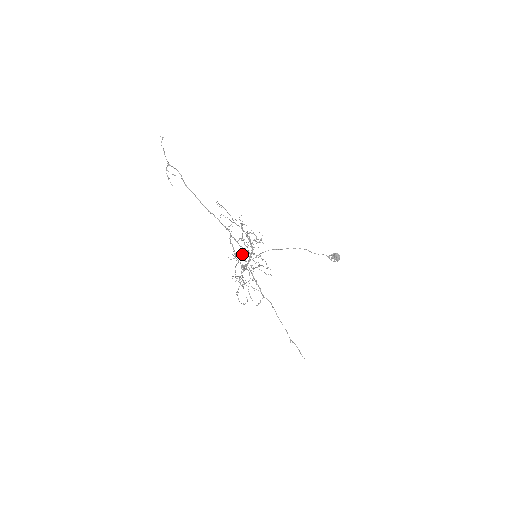
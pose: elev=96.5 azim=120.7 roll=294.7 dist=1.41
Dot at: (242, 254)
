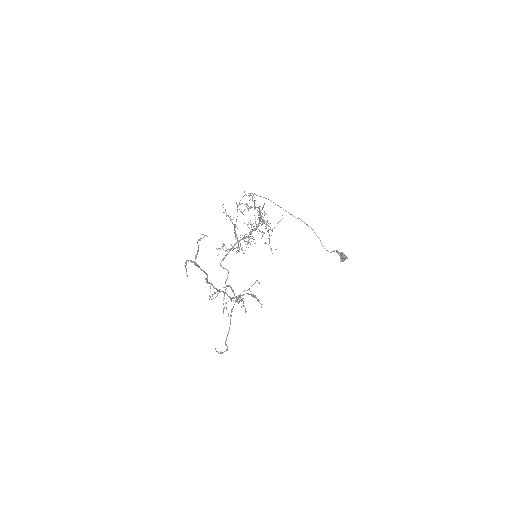
Dot at: occluded
